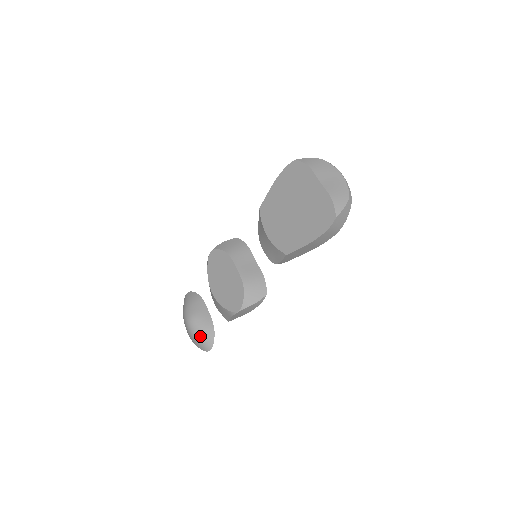
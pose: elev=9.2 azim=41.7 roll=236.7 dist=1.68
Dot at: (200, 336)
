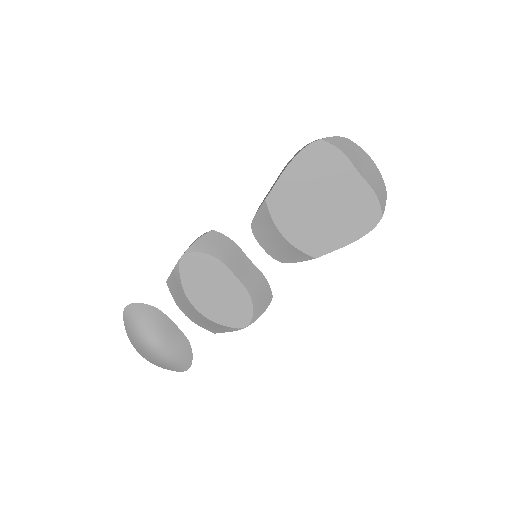
Dot at: (175, 359)
